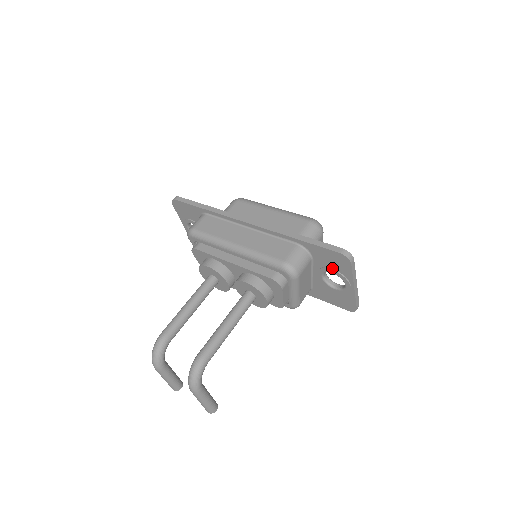
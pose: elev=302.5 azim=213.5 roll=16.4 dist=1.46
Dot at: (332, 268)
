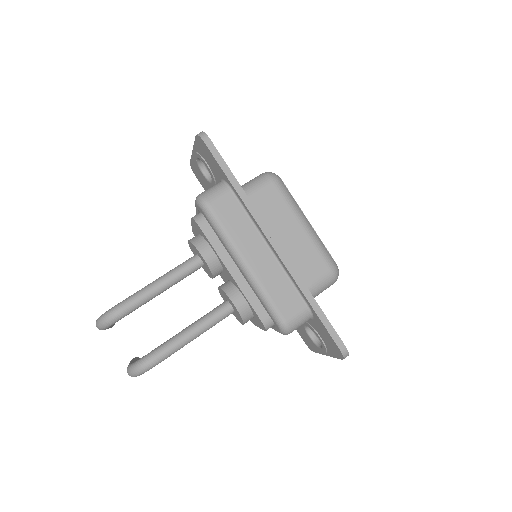
Dot at: (322, 338)
